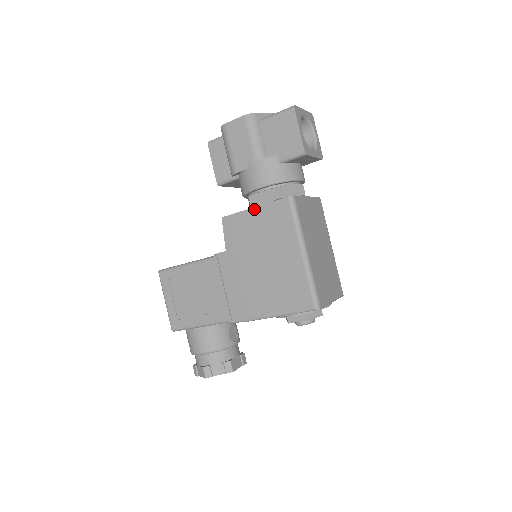
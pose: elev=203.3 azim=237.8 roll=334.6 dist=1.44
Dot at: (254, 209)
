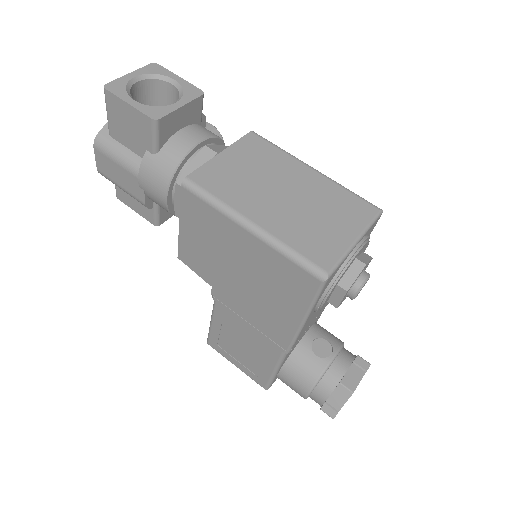
Dot at: (181, 226)
